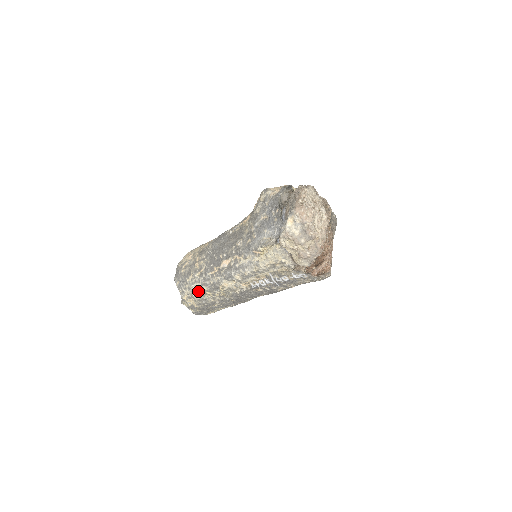
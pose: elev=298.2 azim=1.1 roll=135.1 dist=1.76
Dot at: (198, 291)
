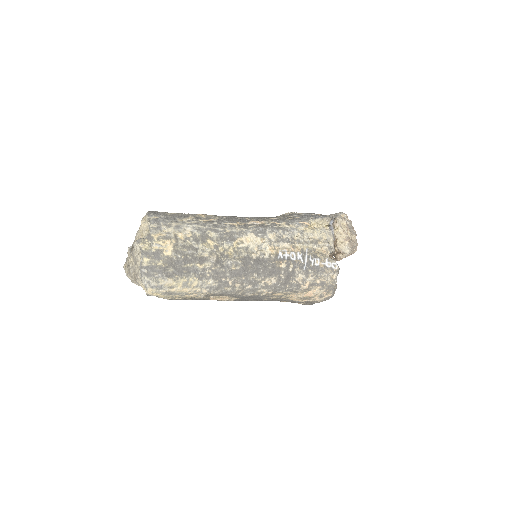
Dot at: (195, 233)
